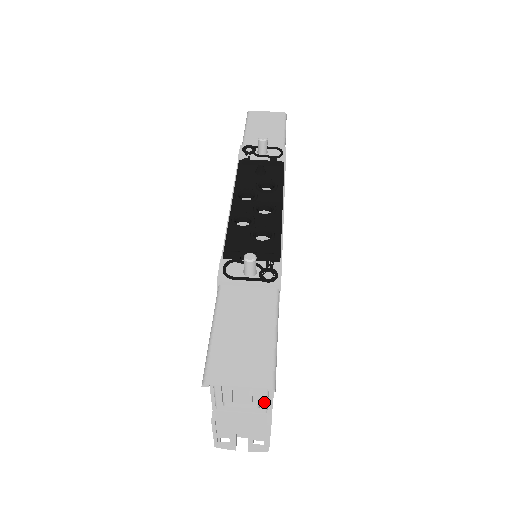
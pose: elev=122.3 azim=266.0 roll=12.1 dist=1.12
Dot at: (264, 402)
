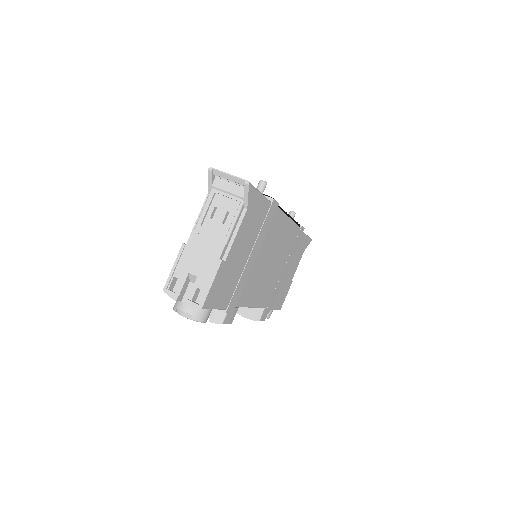
Dot at: (230, 228)
